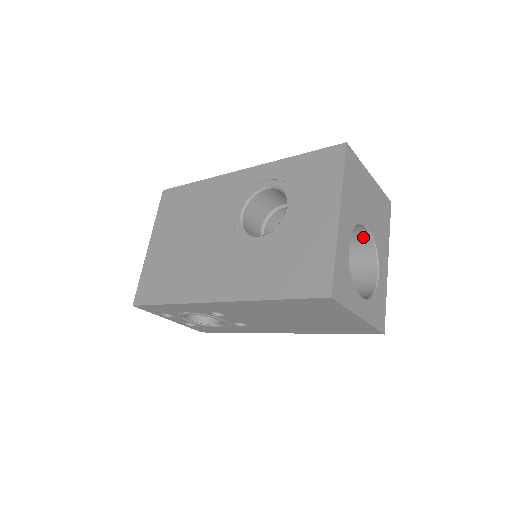
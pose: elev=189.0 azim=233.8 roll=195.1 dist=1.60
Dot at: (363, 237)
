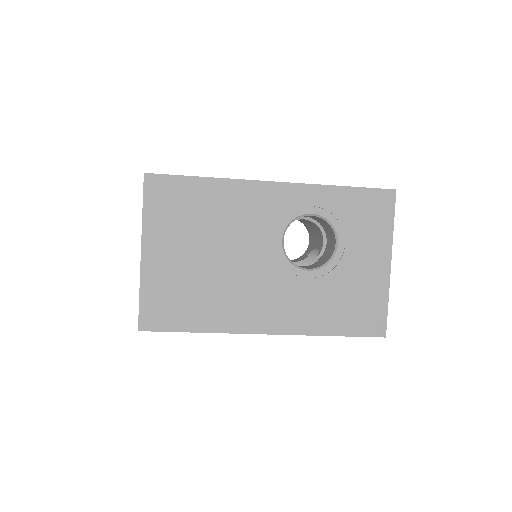
Dot at: occluded
